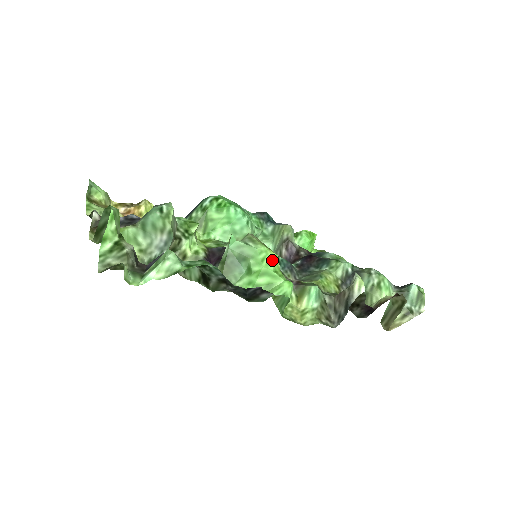
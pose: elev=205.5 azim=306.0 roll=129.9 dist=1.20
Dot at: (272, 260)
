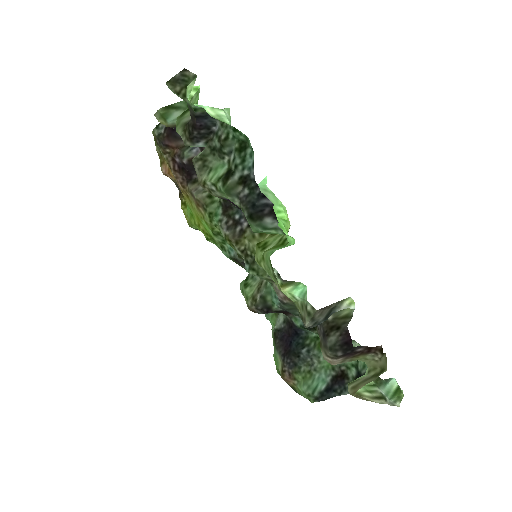
Dot at: (286, 219)
